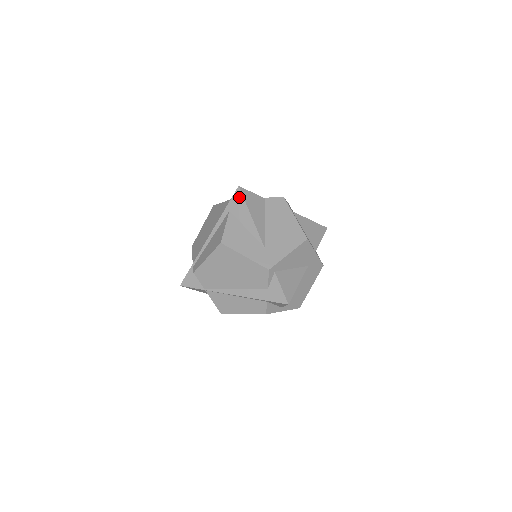
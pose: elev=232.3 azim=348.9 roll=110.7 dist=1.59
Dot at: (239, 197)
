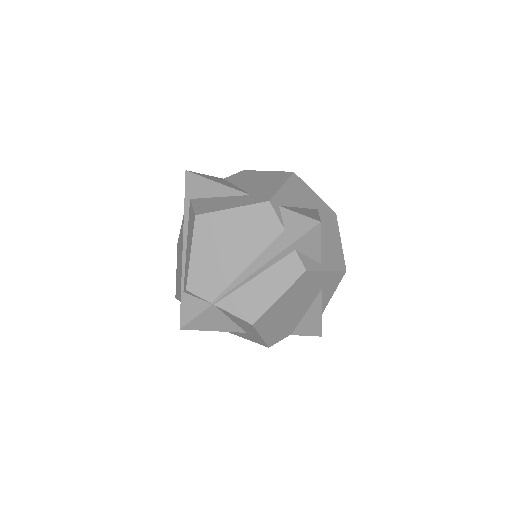
Dot at: (192, 178)
